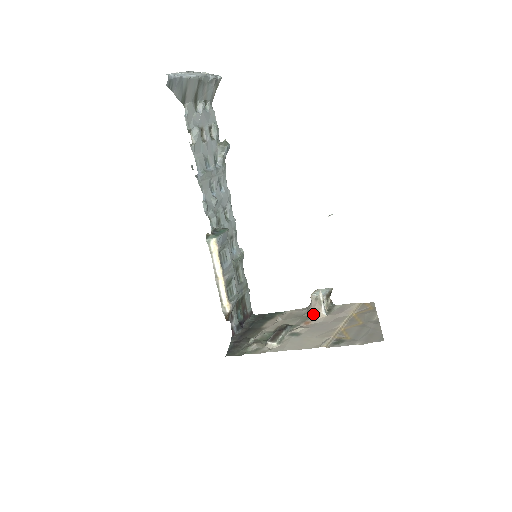
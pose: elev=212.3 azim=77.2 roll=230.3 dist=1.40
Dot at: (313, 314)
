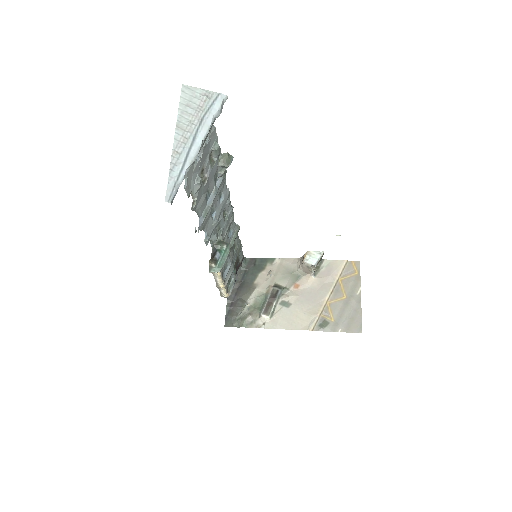
Dot at: (302, 274)
